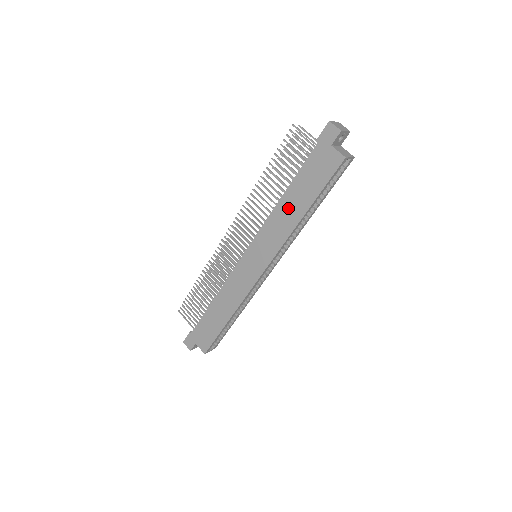
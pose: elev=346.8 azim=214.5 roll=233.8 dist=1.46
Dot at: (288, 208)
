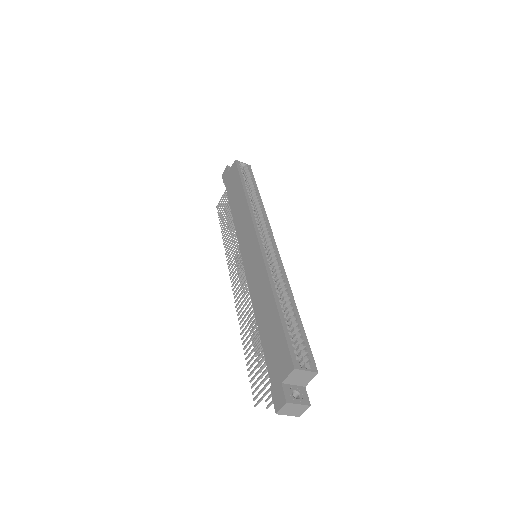
Dot at: (237, 207)
